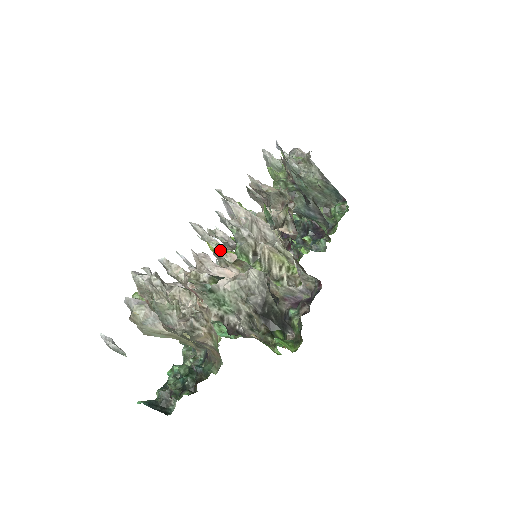
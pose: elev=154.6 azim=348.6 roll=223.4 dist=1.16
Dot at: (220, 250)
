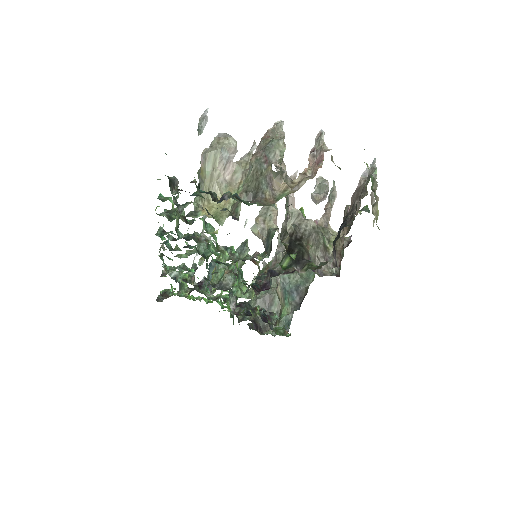
Dot at: (367, 164)
